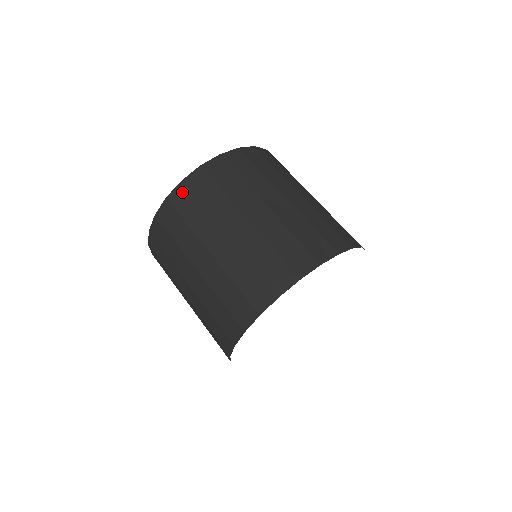
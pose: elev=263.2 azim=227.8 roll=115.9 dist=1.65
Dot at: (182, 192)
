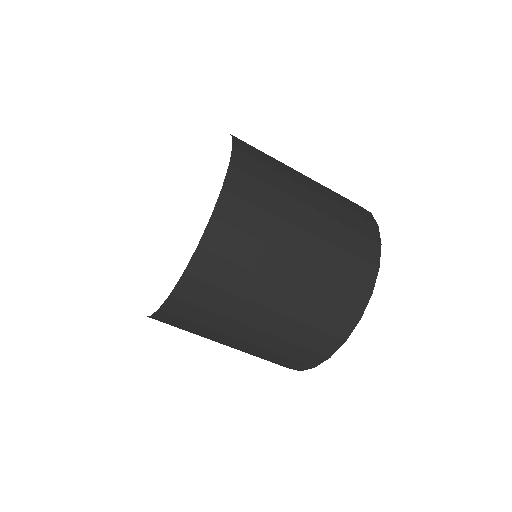
Dot at: (242, 157)
